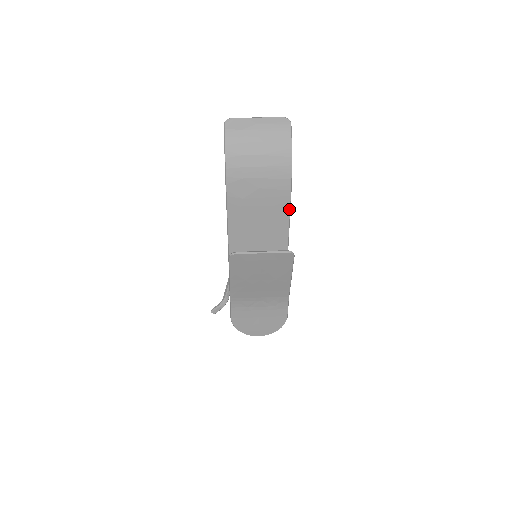
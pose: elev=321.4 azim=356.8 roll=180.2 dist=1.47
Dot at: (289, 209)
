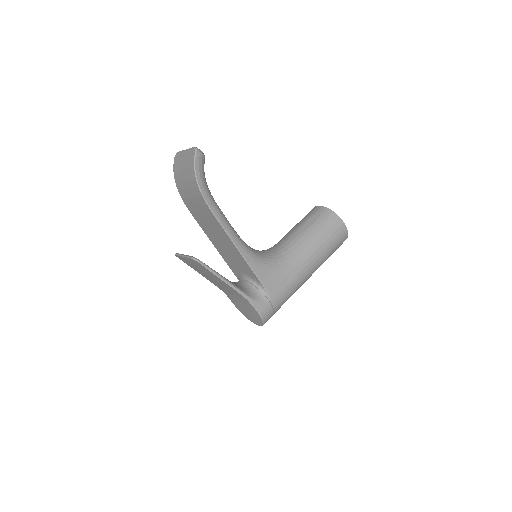
Dot at: (218, 221)
